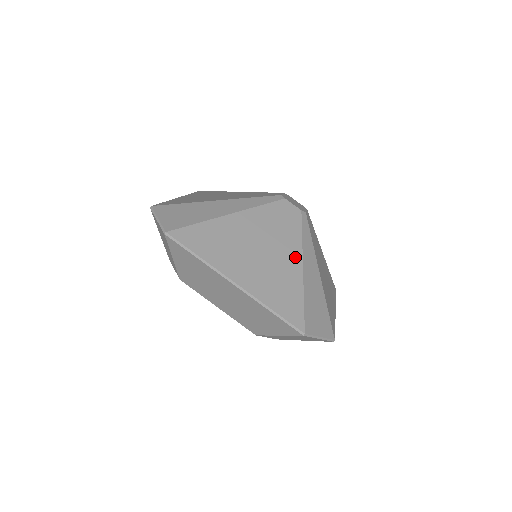
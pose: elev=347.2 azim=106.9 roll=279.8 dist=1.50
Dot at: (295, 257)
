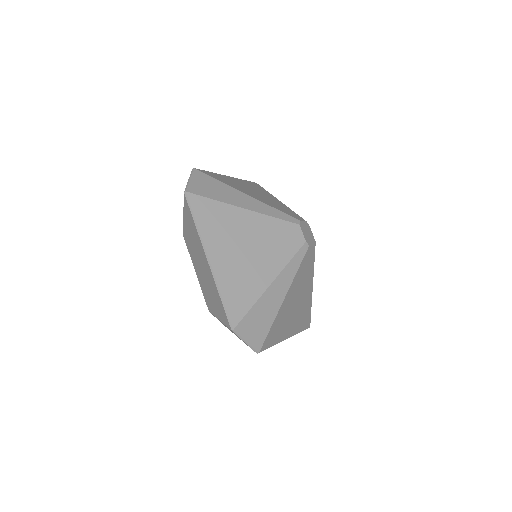
Dot at: (310, 287)
